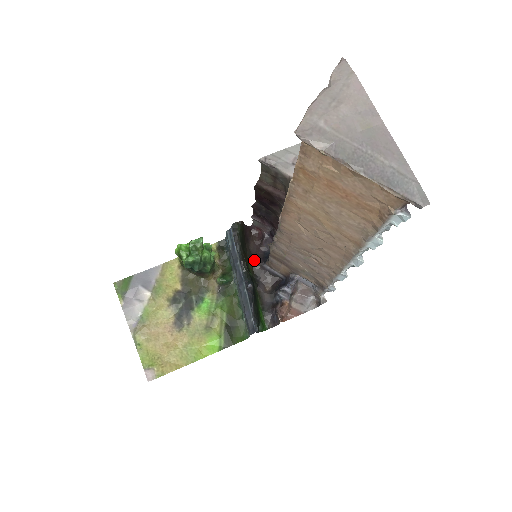
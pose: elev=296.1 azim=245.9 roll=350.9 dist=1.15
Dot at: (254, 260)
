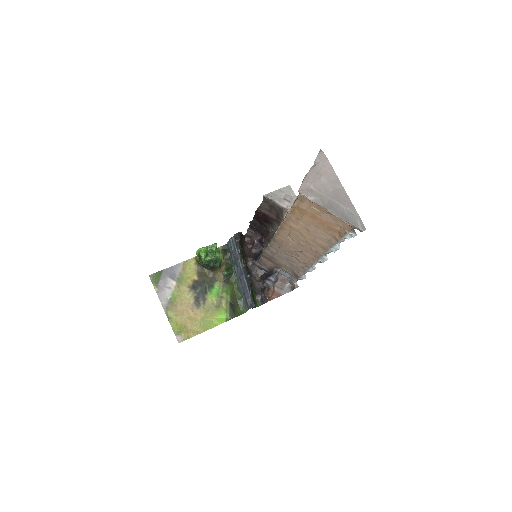
Dot at: (248, 259)
